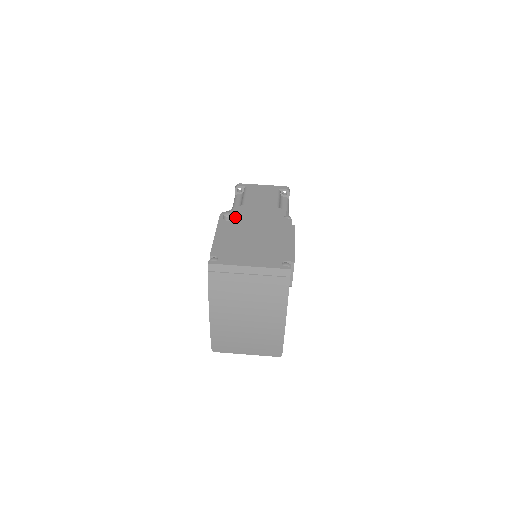
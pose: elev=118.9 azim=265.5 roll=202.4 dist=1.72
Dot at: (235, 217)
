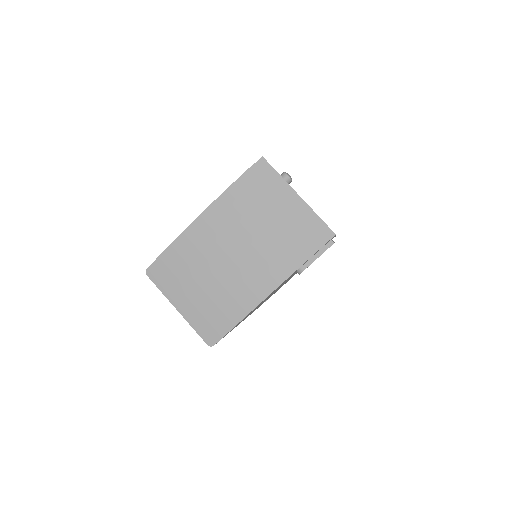
Dot at: occluded
